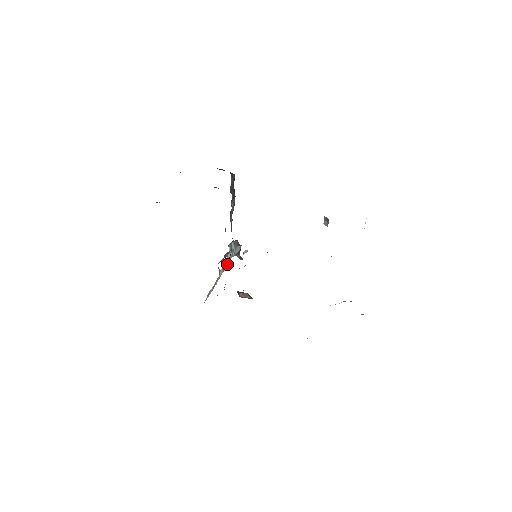
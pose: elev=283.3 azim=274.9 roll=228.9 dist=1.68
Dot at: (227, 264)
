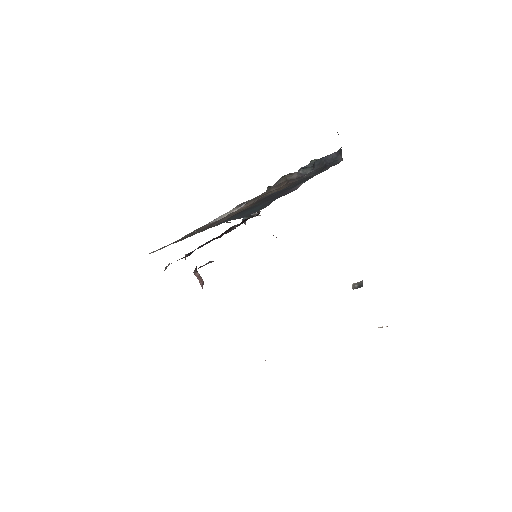
Dot at: (223, 217)
